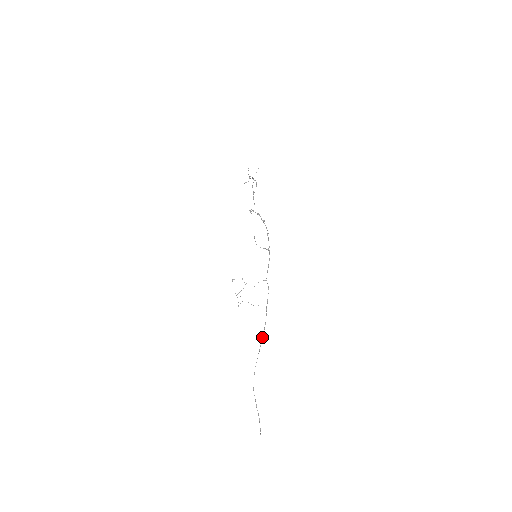
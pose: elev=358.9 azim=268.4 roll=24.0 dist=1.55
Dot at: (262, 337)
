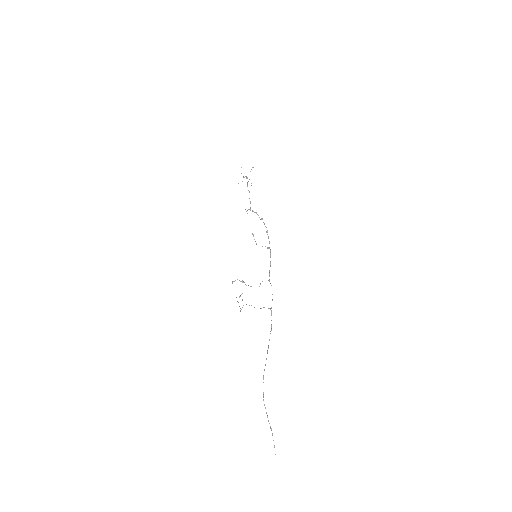
Dot at: occluded
